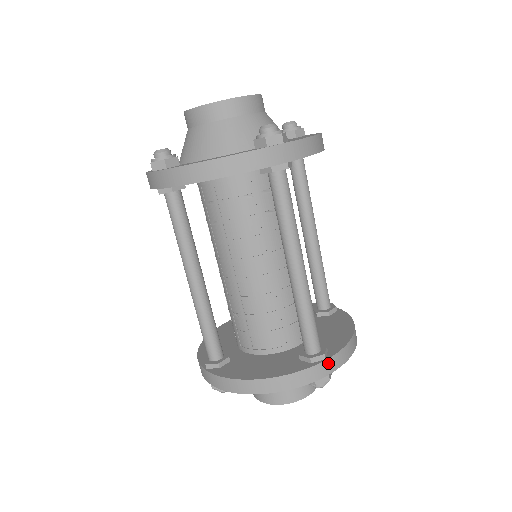
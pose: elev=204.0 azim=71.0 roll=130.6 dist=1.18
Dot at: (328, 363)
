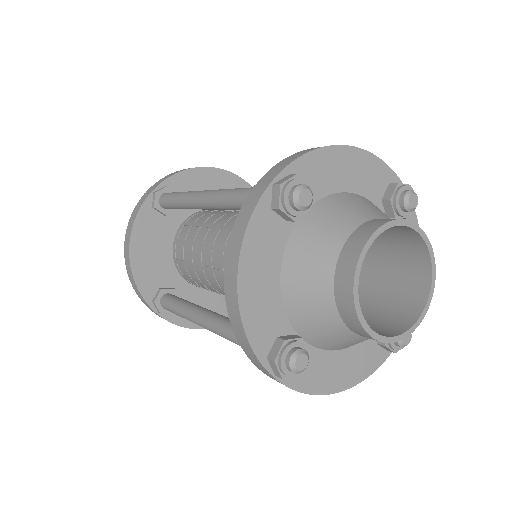
Dot at: occluded
